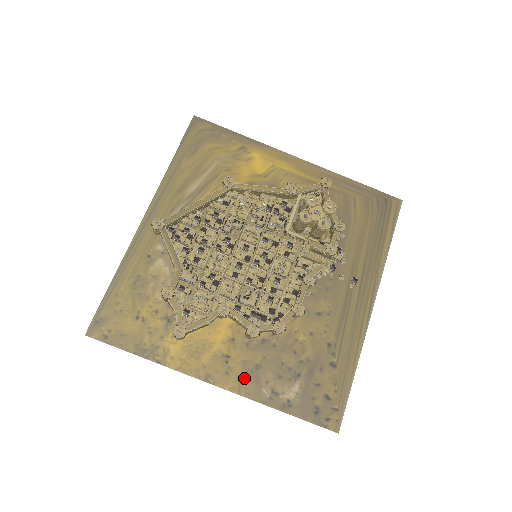
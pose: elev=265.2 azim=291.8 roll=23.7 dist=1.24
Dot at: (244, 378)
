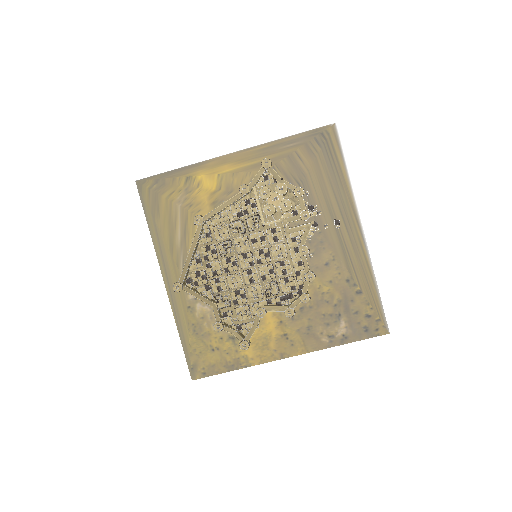
Dot at: (305, 341)
